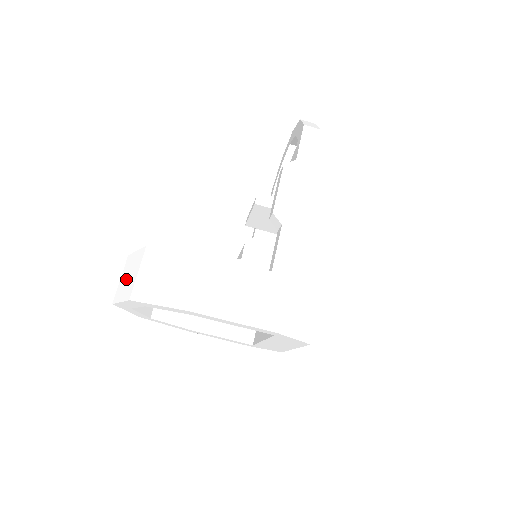
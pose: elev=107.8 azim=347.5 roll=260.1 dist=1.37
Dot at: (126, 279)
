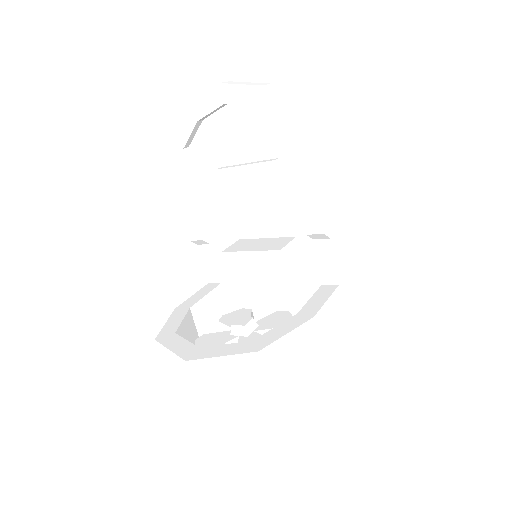
Dot at: (225, 388)
